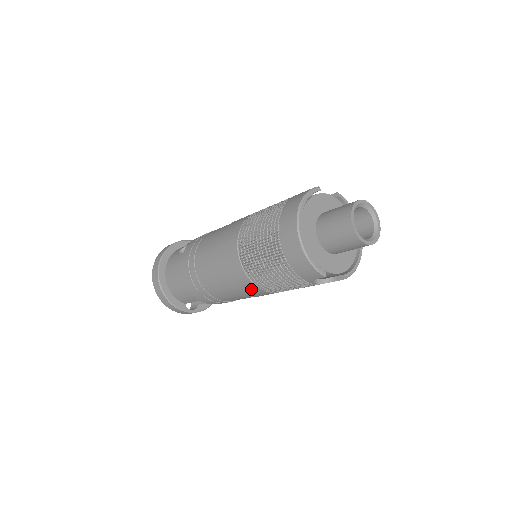
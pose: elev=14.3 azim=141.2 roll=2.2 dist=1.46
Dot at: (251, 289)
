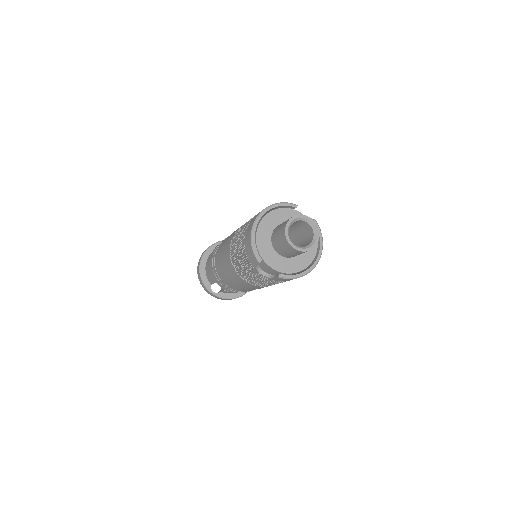
Dot at: (232, 270)
